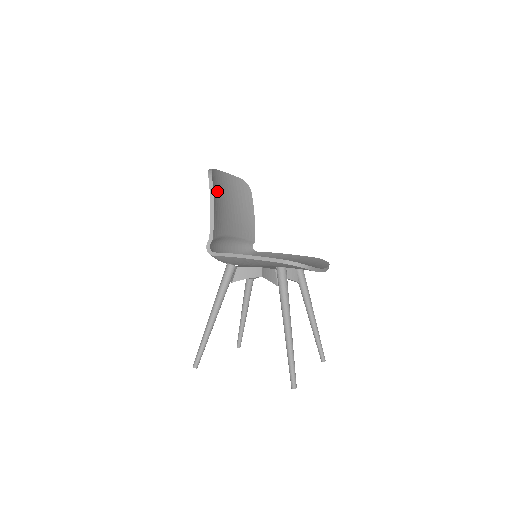
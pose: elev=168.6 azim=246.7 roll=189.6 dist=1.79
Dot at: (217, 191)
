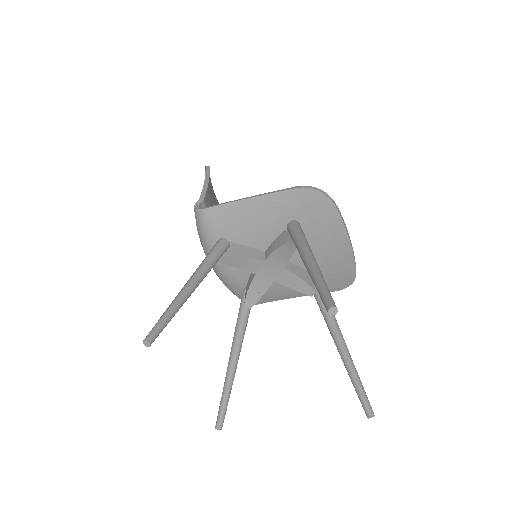
Dot at: (212, 193)
